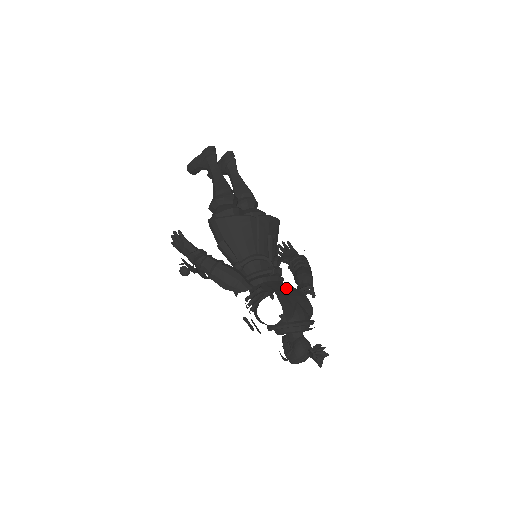
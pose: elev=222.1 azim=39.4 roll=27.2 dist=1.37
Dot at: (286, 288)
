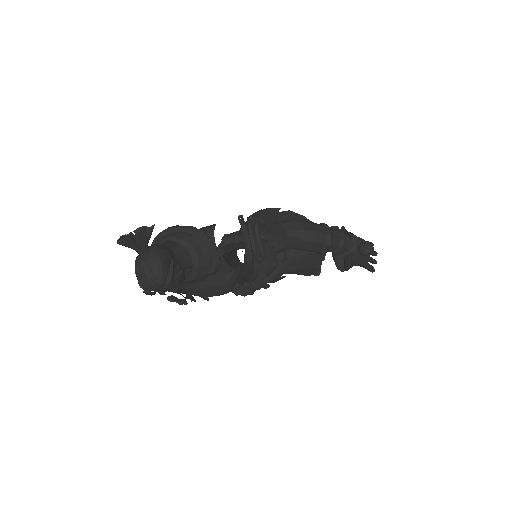
Dot at: occluded
